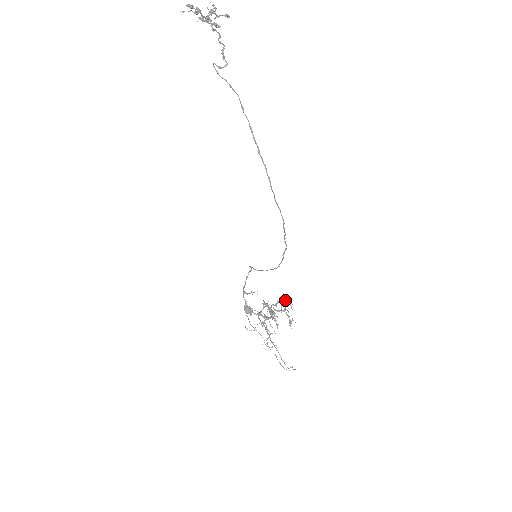
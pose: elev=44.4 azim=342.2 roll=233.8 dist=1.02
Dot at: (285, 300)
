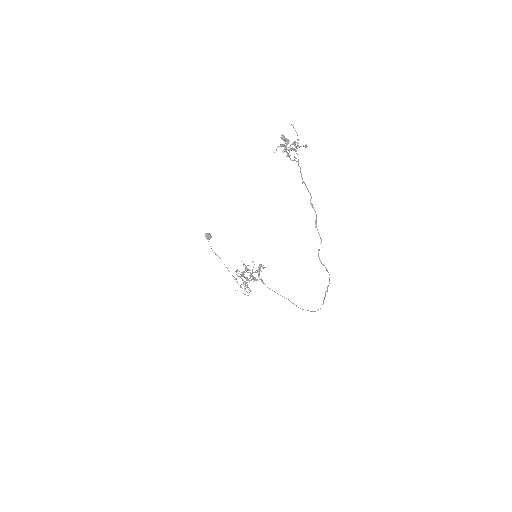
Dot at: (261, 265)
